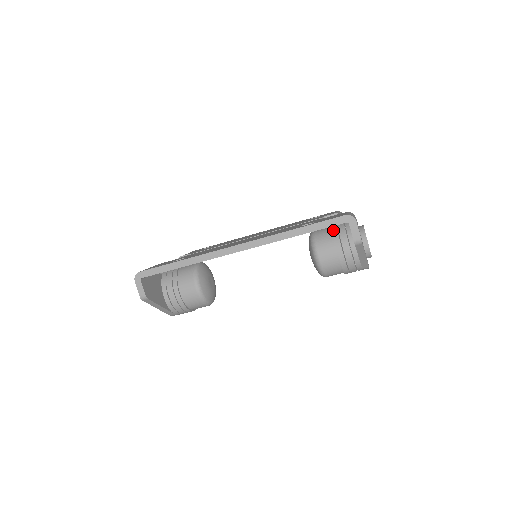
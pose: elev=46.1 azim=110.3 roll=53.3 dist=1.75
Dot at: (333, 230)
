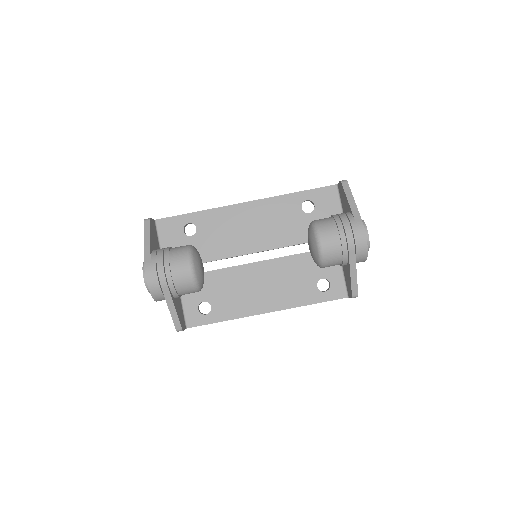
Dot at: occluded
